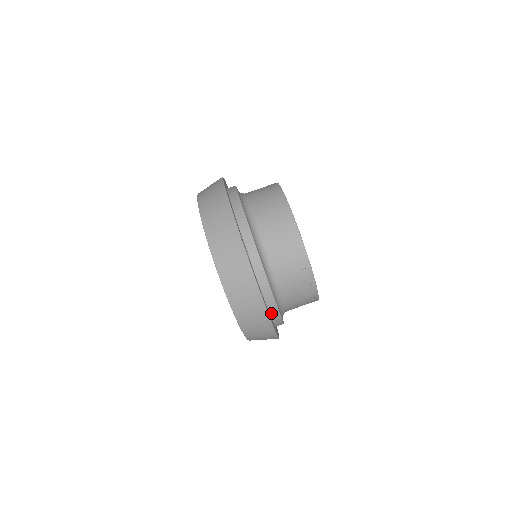
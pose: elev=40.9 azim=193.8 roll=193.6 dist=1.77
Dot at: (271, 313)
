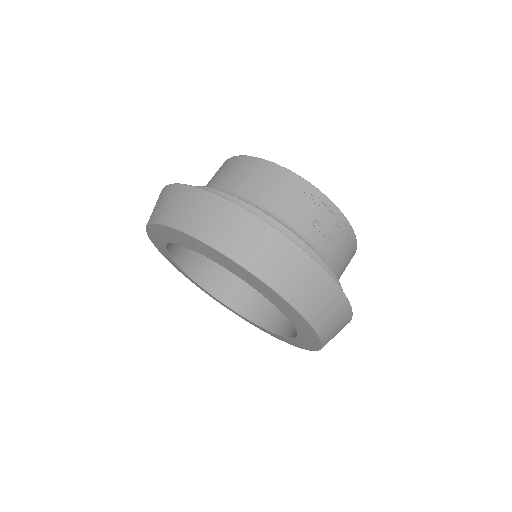
Dot at: occluded
